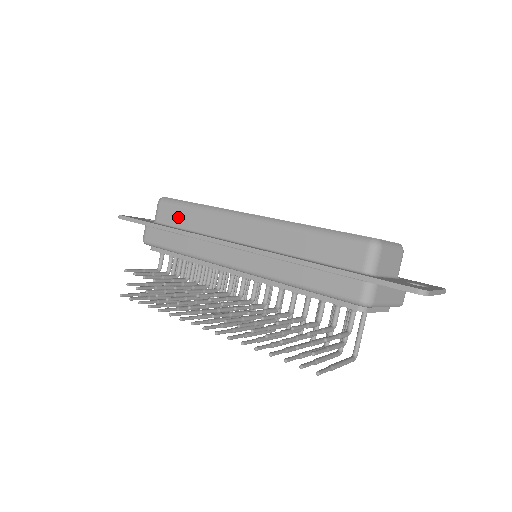
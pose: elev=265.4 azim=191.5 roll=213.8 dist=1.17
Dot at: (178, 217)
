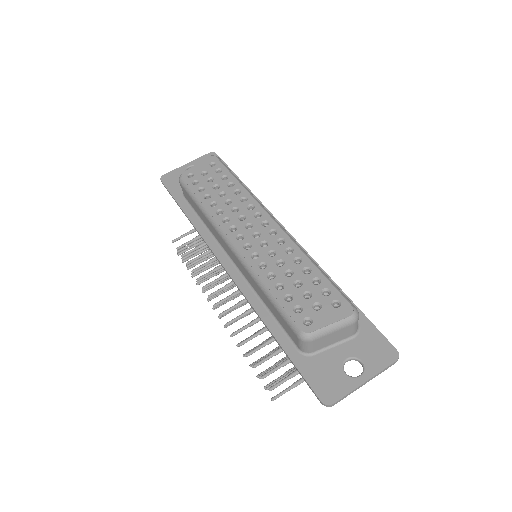
Dot at: (193, 205)
